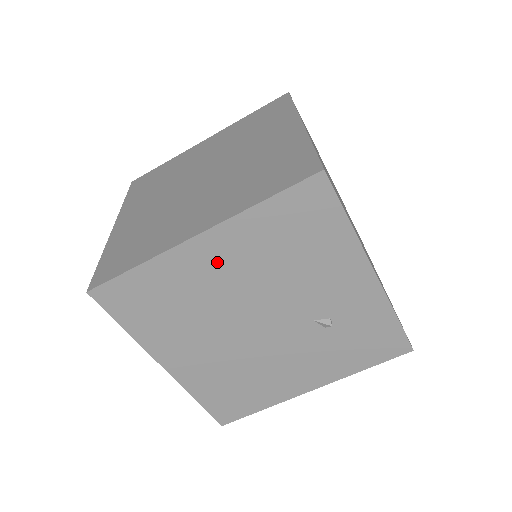
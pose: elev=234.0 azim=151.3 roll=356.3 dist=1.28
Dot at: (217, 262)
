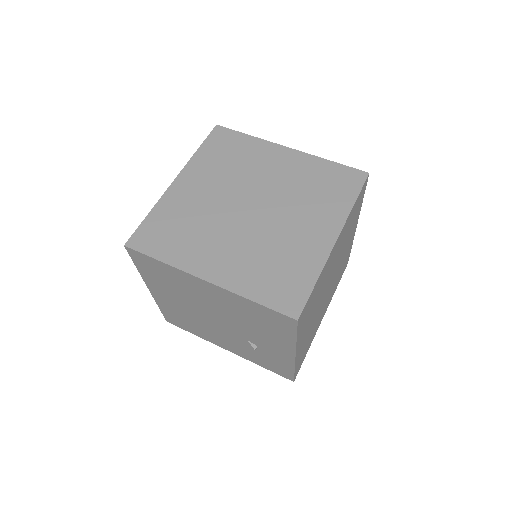
Dot at: (210, 293)
